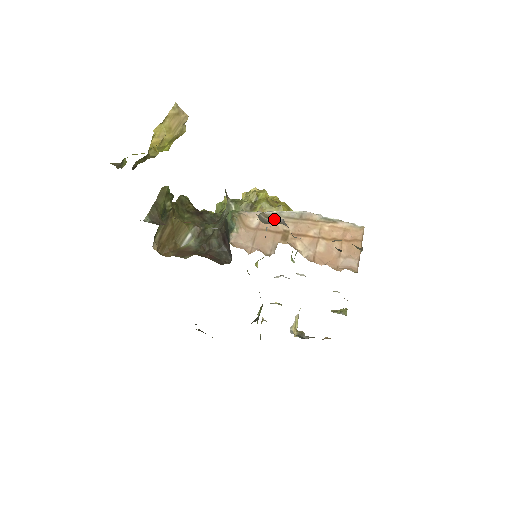
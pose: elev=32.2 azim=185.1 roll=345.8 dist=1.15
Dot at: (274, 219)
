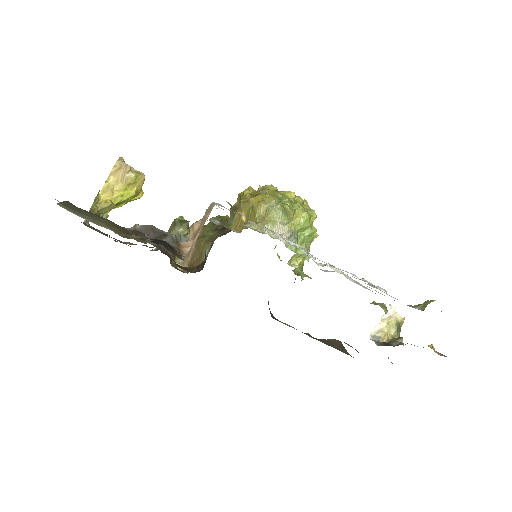
Dot at: (135, 228)
